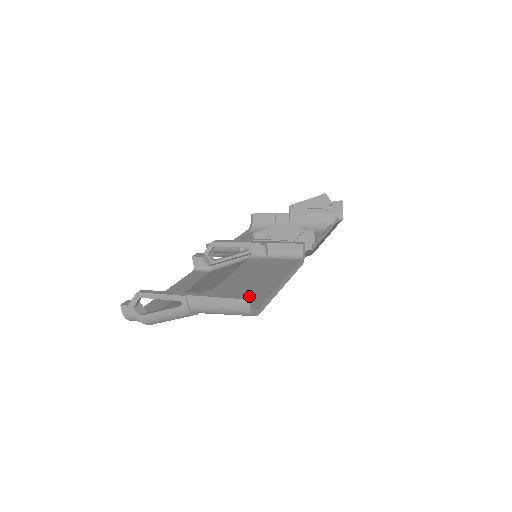
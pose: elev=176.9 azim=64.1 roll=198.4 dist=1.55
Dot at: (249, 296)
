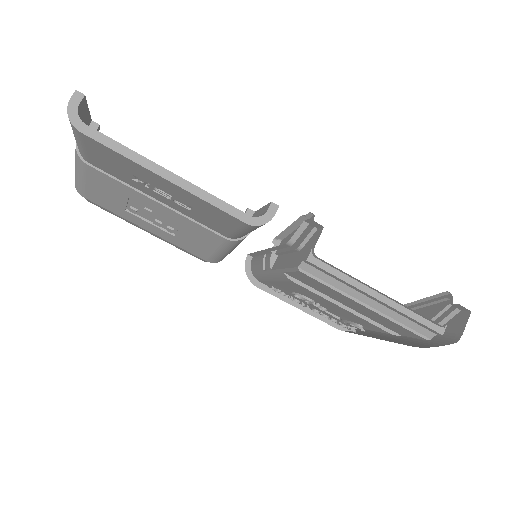
Dot at: (85, 96)
